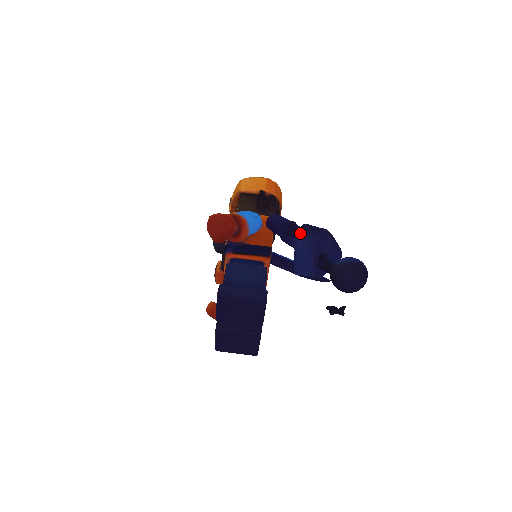
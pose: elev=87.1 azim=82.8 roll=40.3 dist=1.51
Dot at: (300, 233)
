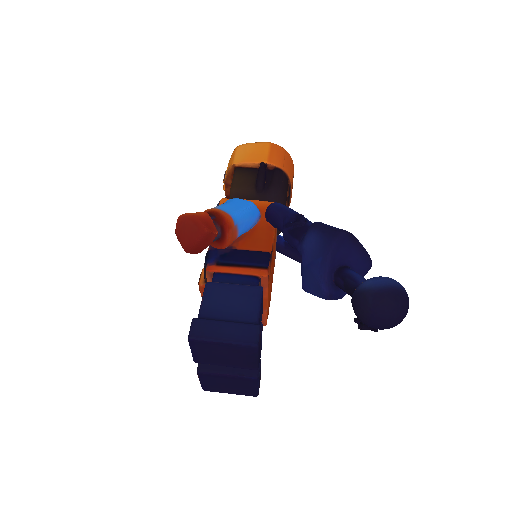
Dot at: (308, 236)
